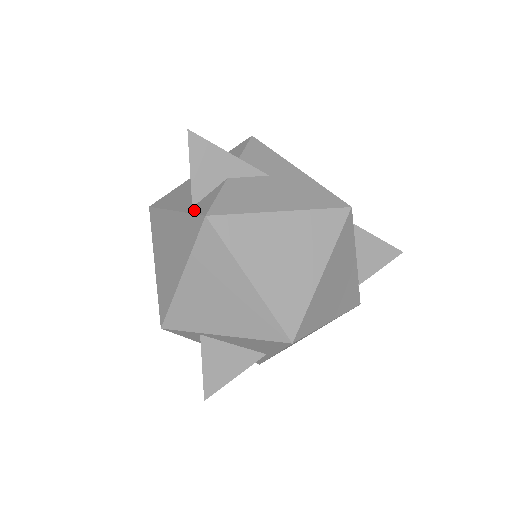
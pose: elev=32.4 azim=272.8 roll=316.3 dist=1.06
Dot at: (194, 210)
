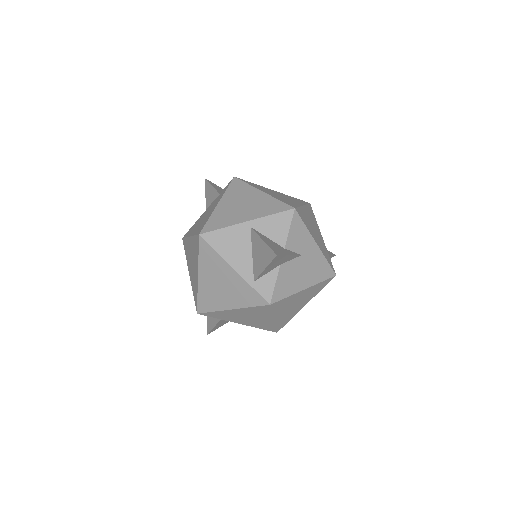
Dot at: (257, 288)
